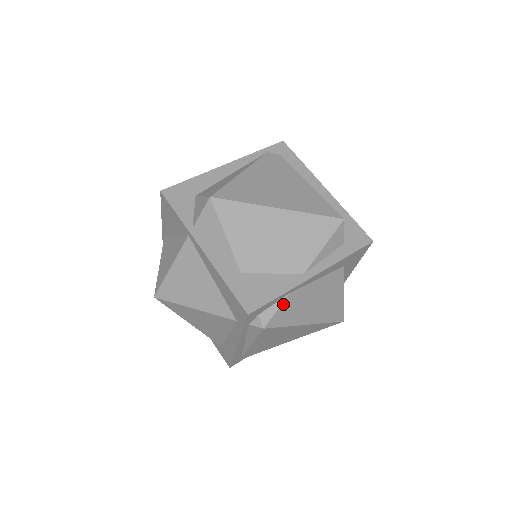
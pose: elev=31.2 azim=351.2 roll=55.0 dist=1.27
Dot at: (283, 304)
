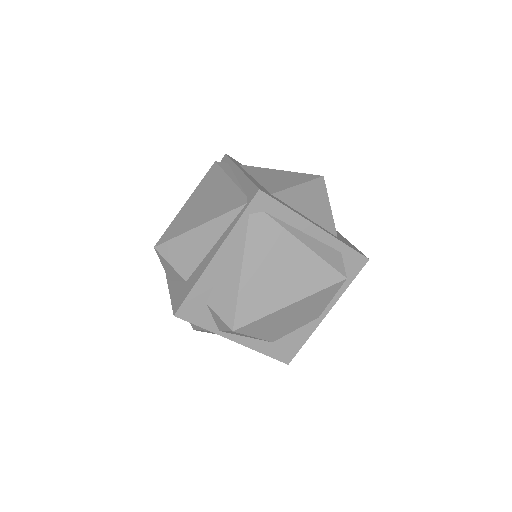
Dot at: occluded
